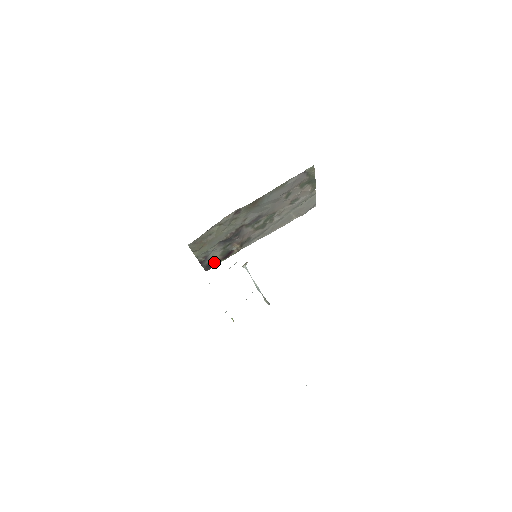
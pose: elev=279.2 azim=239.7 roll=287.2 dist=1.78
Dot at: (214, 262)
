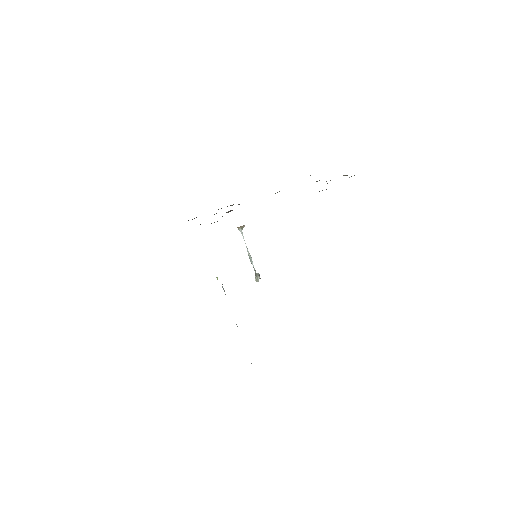
Dot at: occluded
